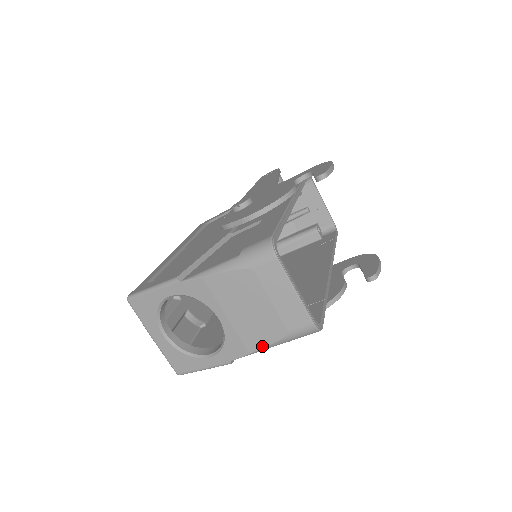
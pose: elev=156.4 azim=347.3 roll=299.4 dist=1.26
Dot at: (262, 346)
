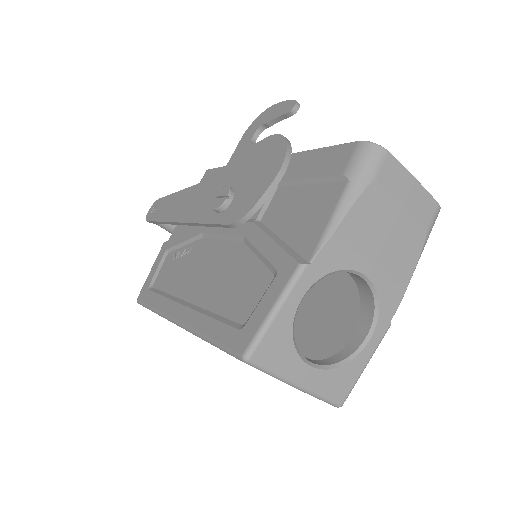
Dot at: (412, 270)
